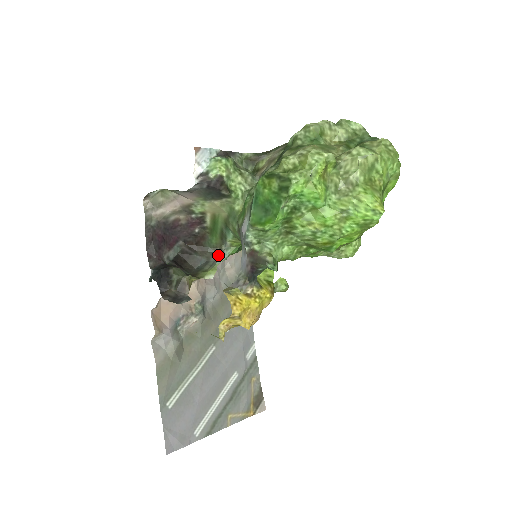
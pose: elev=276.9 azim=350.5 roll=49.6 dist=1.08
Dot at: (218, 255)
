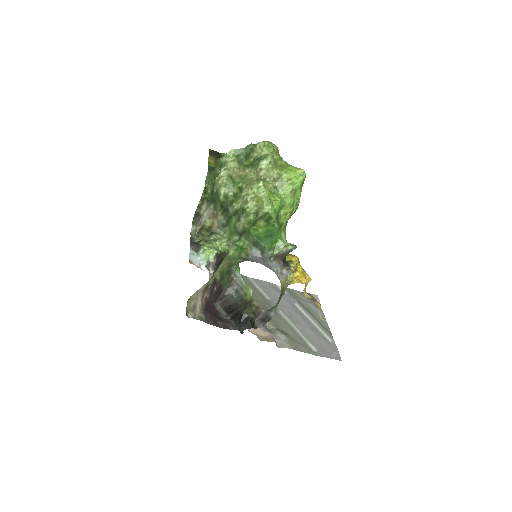
Dot at: (234, 282)
